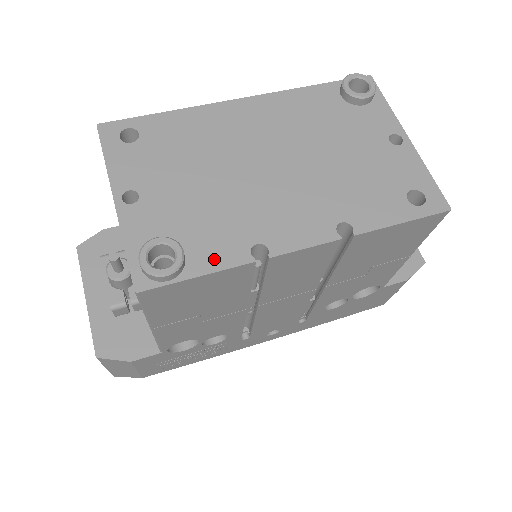
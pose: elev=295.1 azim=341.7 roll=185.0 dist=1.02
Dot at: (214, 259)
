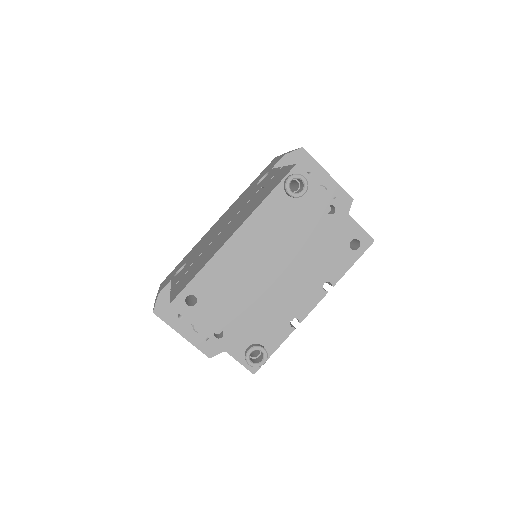
Dot at: (277, 339)
